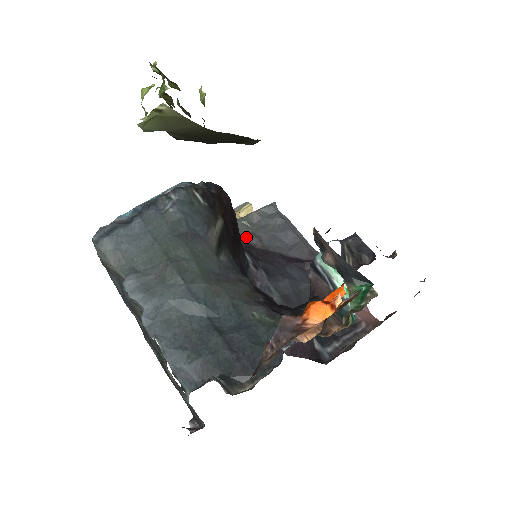
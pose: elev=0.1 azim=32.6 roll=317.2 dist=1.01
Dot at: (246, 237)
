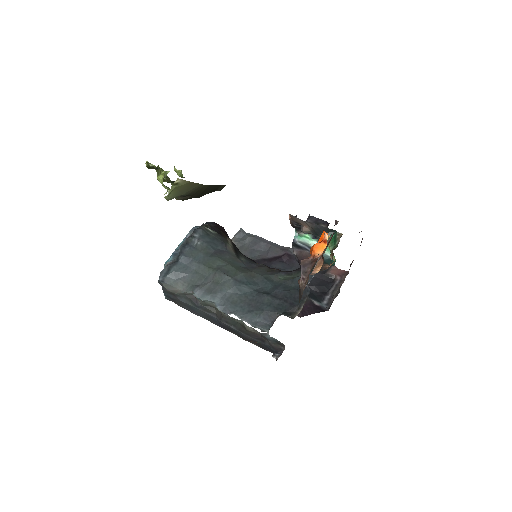
Dot at: occluded
